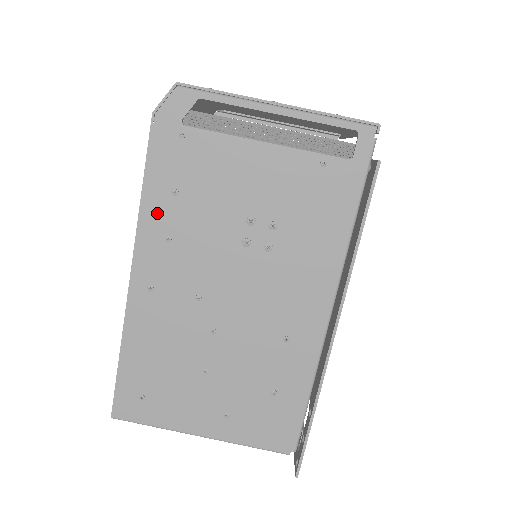
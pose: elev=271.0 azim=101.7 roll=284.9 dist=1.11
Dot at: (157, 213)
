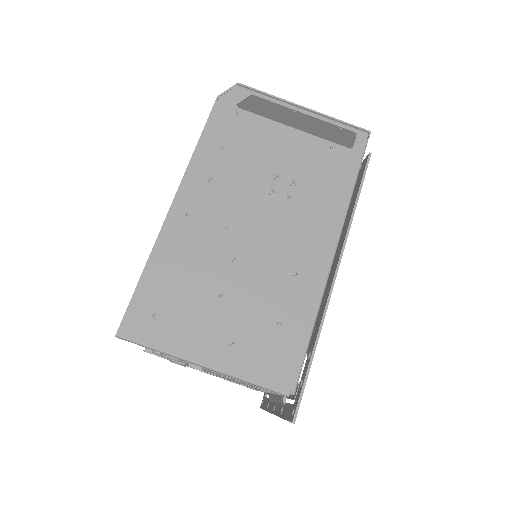
Dot at: (206, 160)
